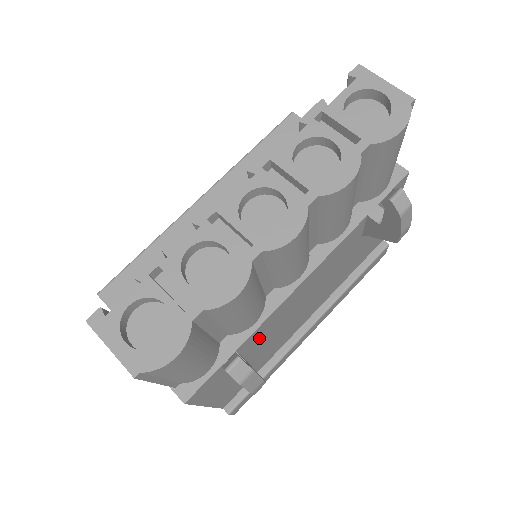
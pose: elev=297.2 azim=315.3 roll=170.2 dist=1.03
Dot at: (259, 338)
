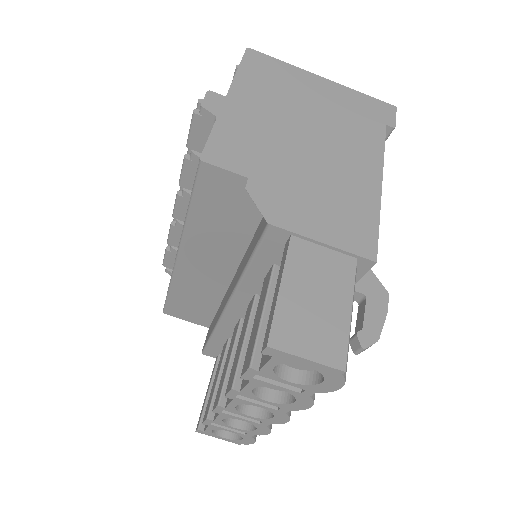
Dot at: occluded
